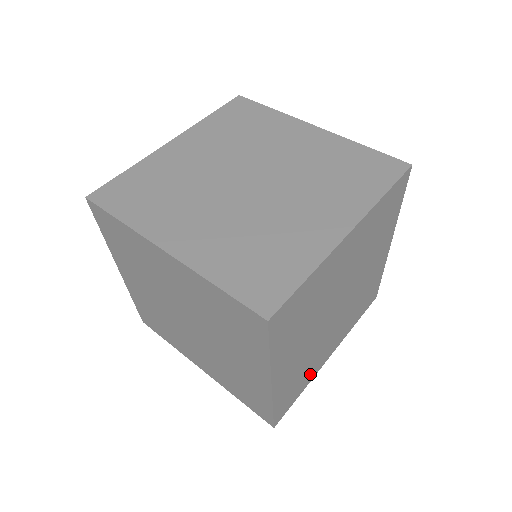
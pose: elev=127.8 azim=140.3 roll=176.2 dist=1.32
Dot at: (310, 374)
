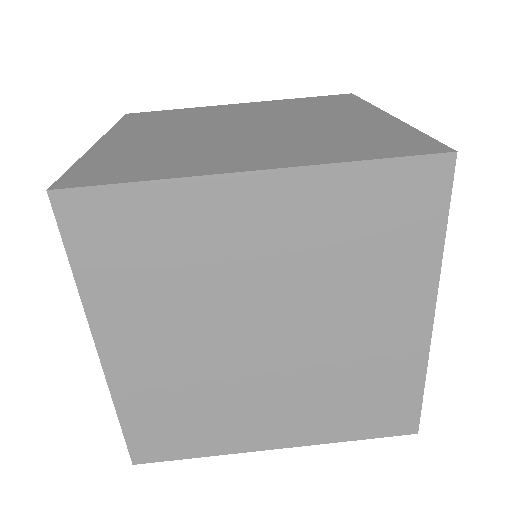
Dot at: (218, 435)
